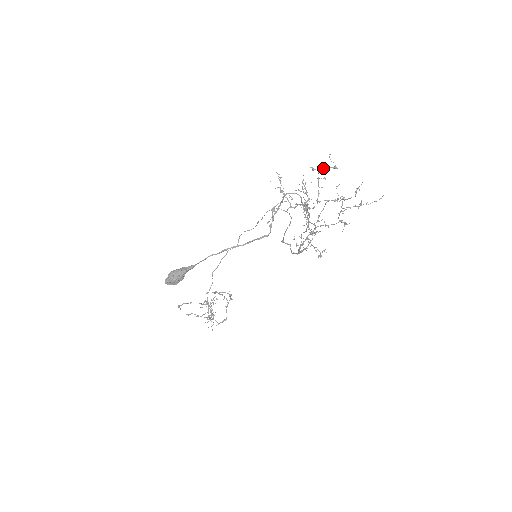
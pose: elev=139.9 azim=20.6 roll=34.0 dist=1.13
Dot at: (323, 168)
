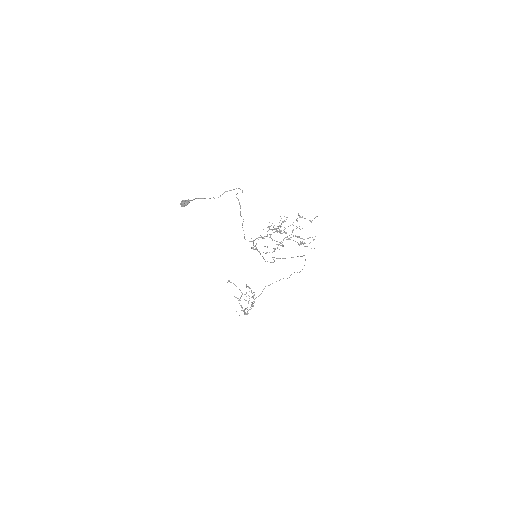
Dot at: occluded
